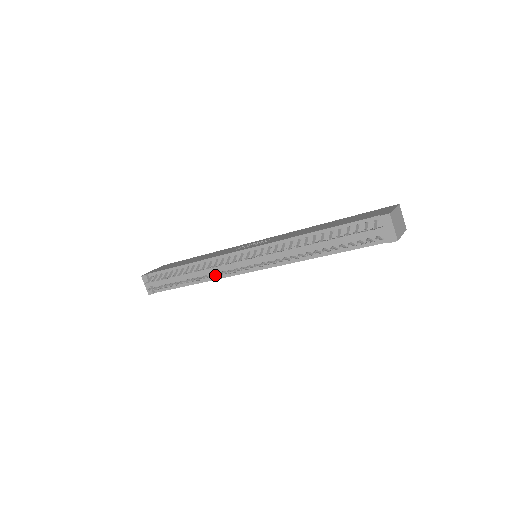
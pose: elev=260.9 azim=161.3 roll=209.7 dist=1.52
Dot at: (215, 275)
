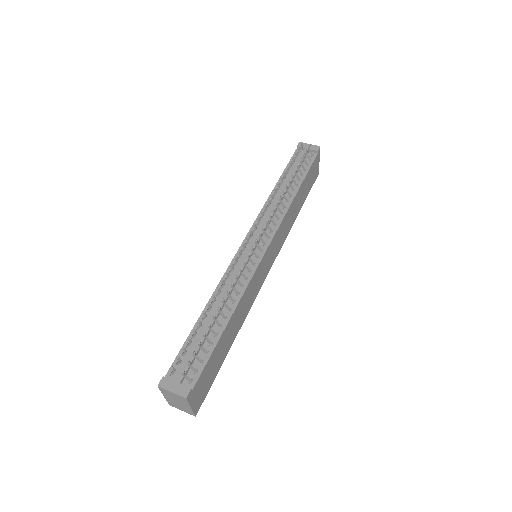
Dot at: (241, 268)
